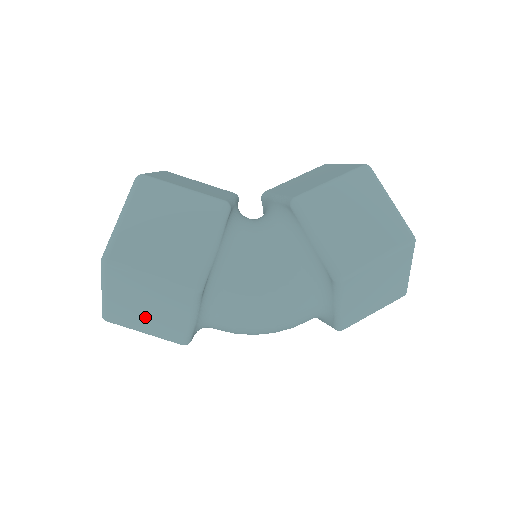
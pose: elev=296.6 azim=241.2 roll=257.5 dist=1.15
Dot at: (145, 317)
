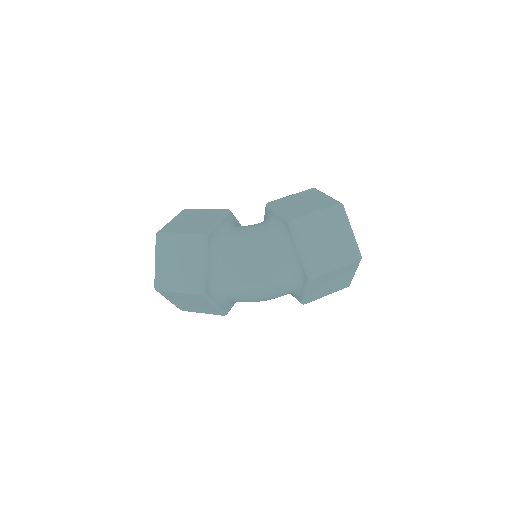
Dot at: (178, 273)
